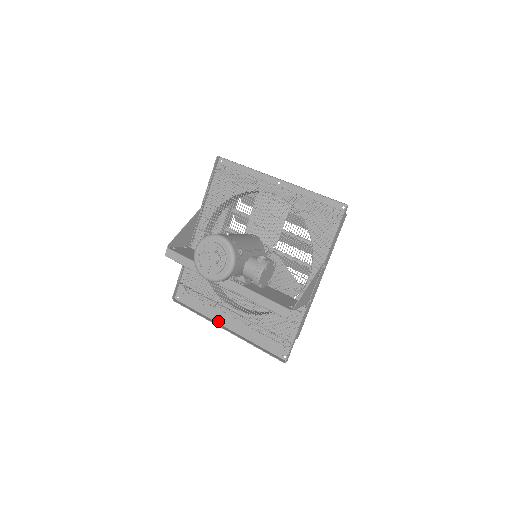
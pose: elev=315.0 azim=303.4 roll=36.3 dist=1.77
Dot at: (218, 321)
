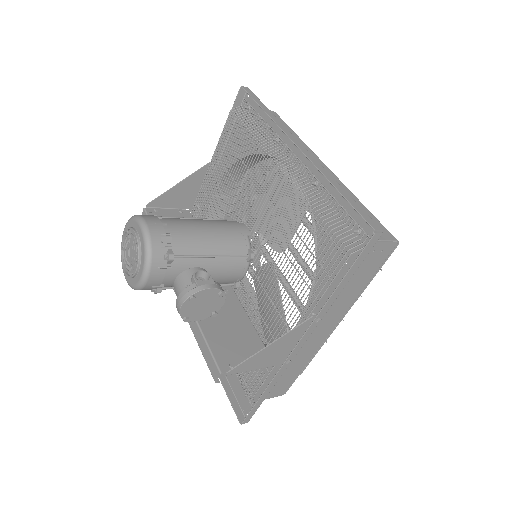
Dot at: occluded
